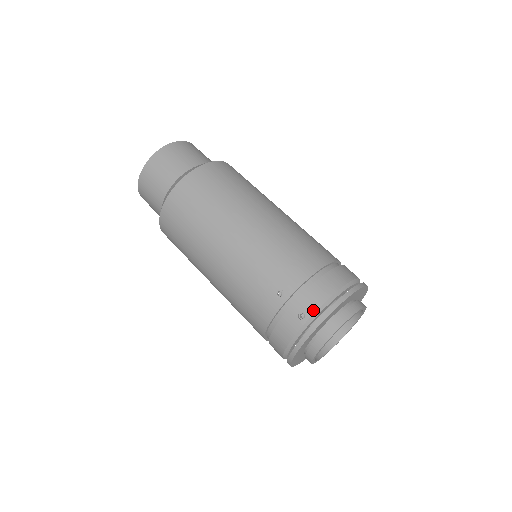
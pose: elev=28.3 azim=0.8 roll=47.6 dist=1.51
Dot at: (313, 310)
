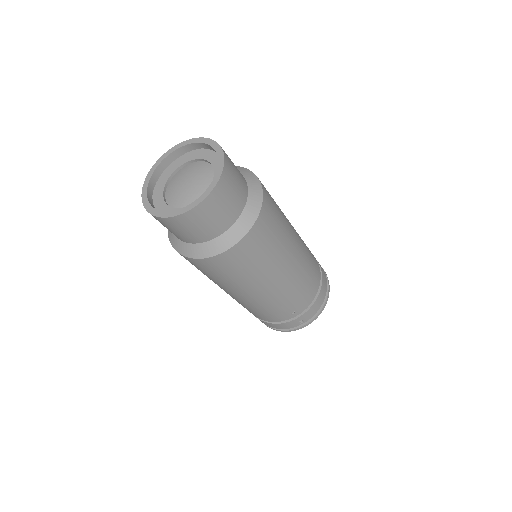
Dot at: (309, 318)
